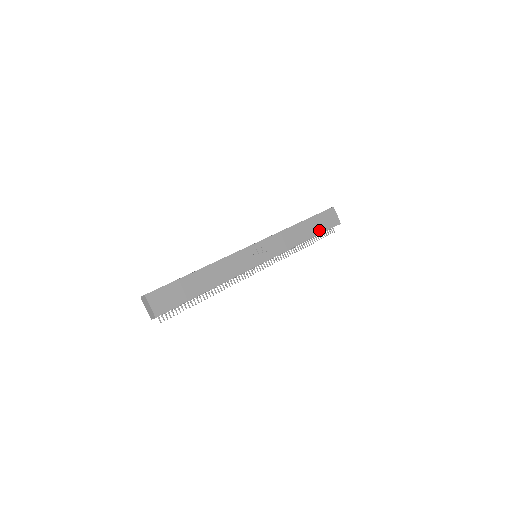
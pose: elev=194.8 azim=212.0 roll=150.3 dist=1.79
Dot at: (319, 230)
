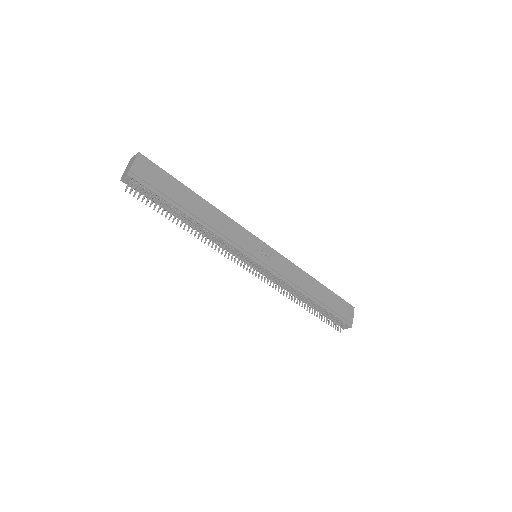
Dot at: (329, 306)
